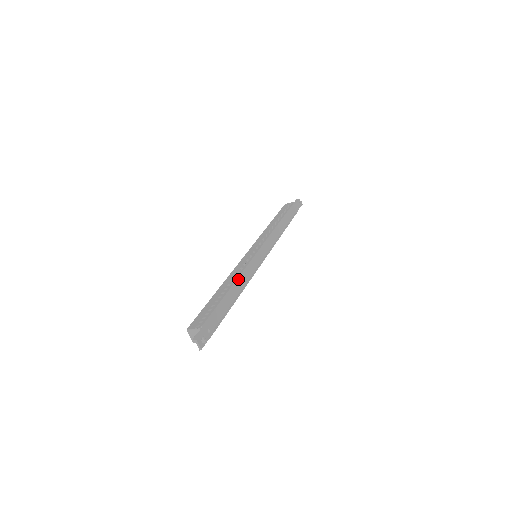
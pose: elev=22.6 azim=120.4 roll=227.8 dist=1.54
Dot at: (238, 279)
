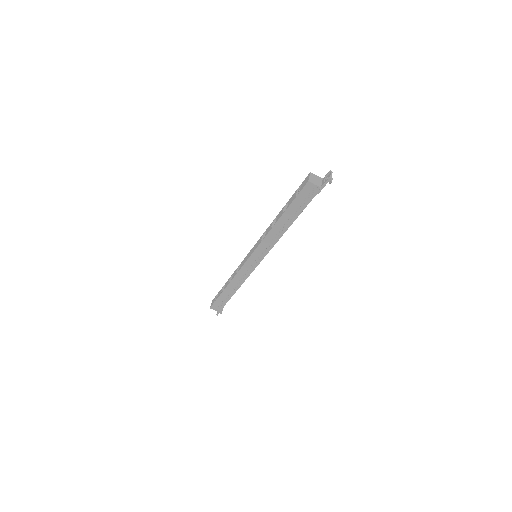
Dot at: occluded
